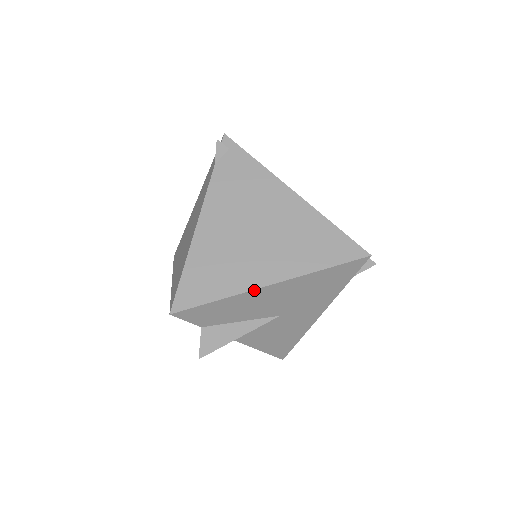
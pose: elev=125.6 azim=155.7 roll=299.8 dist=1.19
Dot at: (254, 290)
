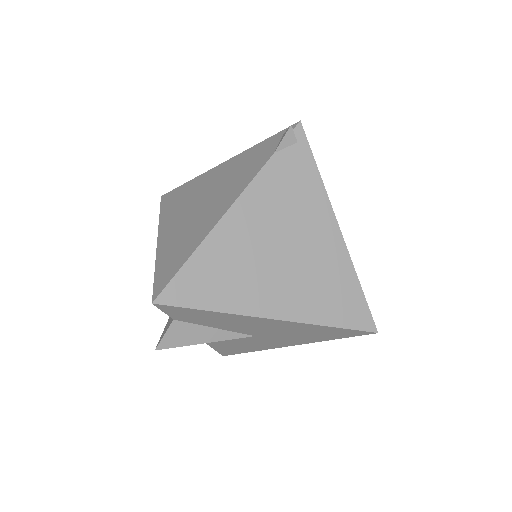
Dot at: (252, 316)
